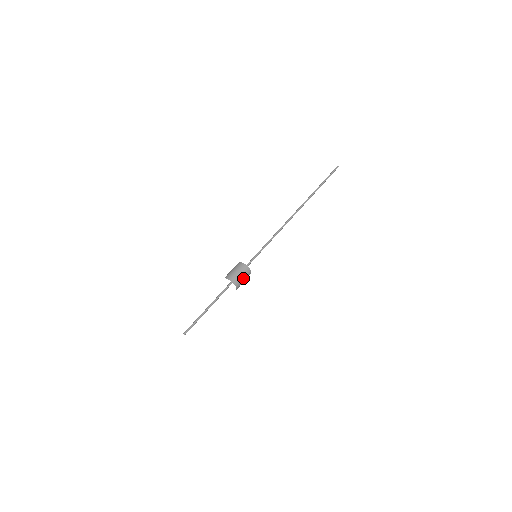
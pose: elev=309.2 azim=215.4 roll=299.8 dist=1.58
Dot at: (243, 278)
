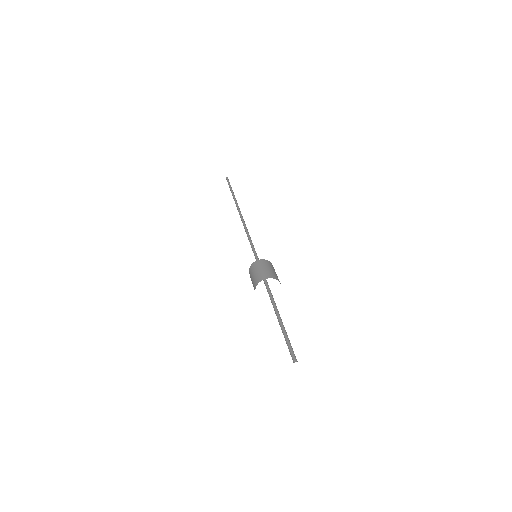
Dot at: (272, 270)
